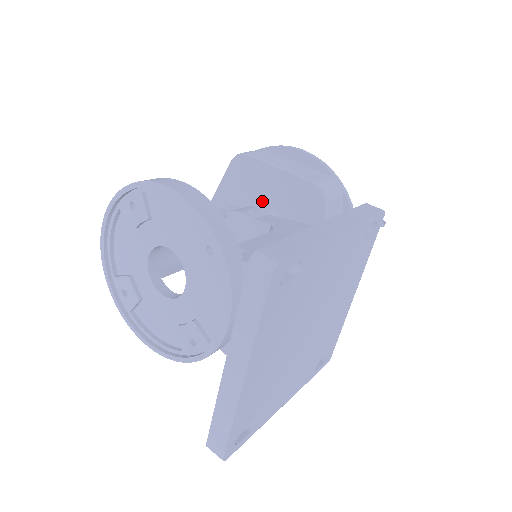
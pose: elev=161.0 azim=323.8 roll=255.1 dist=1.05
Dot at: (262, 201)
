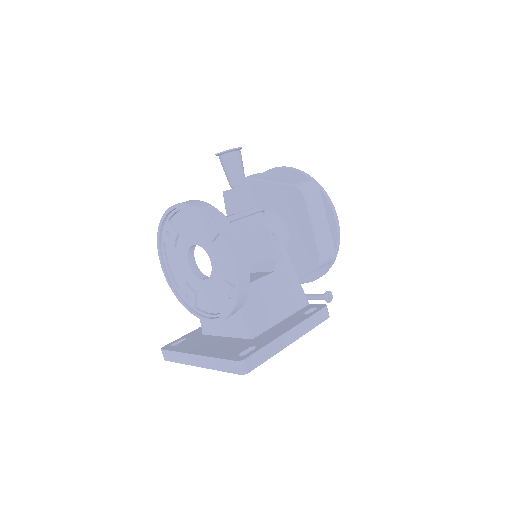
Dot at: (288, 224)
